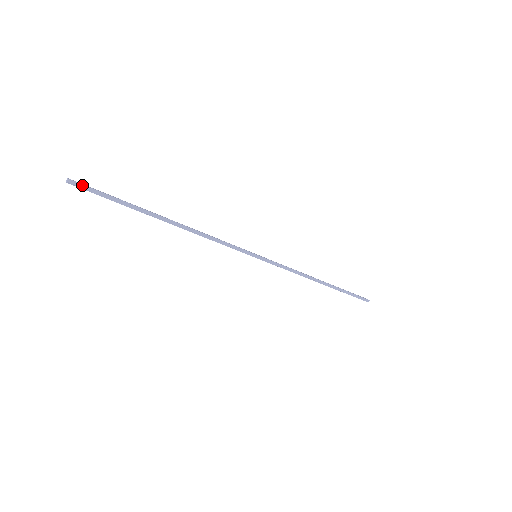
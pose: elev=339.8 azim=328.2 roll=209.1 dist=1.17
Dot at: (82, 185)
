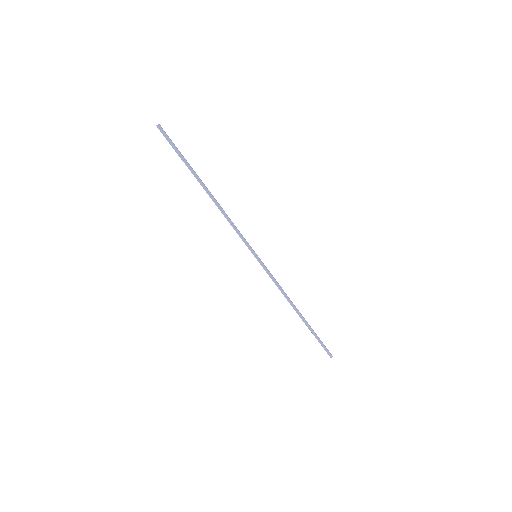
Dot at: (165, 133)
